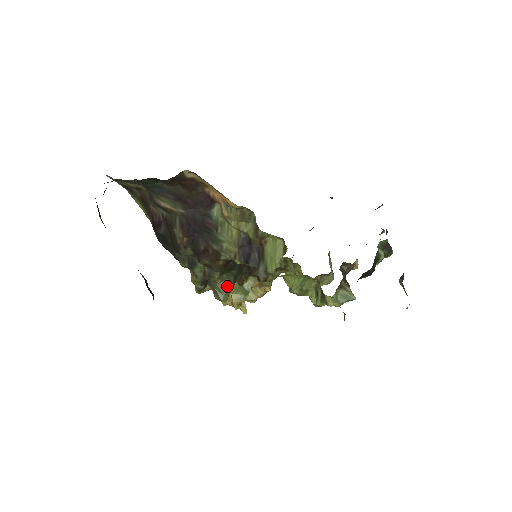
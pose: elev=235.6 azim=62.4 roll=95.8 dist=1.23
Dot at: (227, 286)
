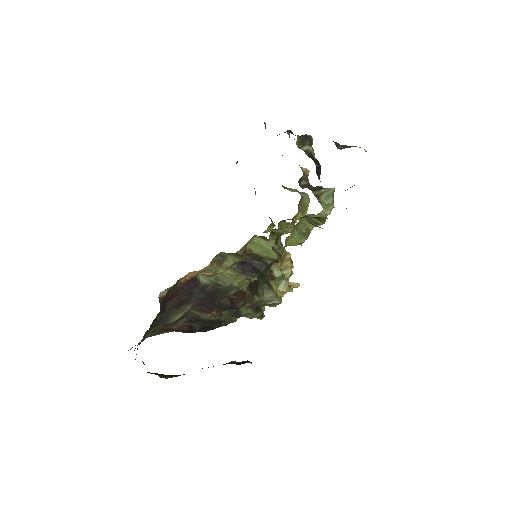
Dot at: (269, 293)
